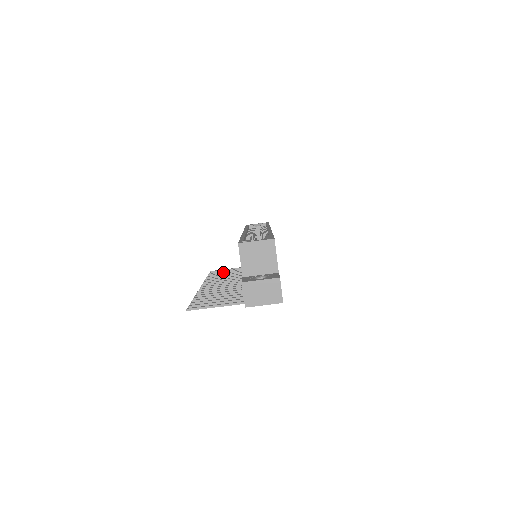
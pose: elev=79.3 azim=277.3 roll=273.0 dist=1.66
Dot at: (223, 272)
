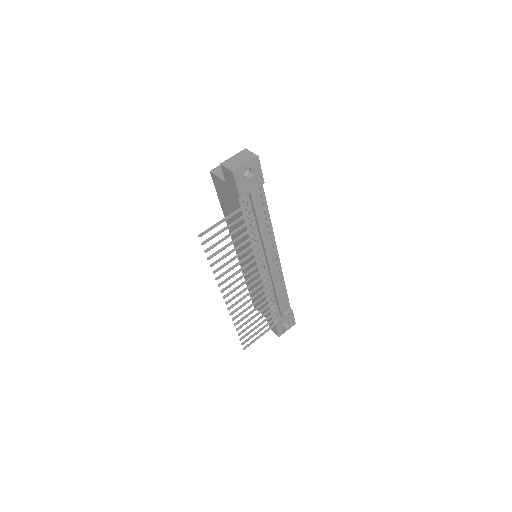
Dot at: (251, 330)
